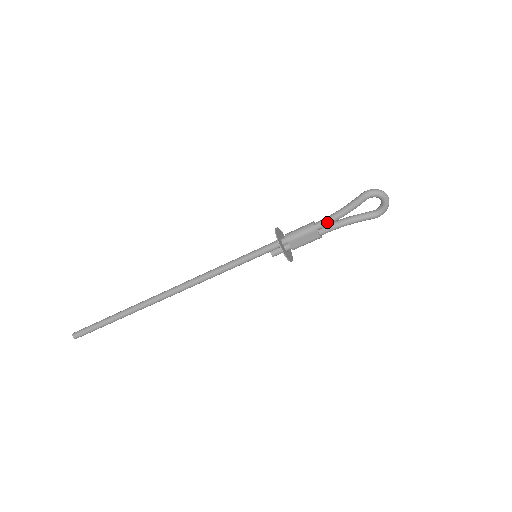
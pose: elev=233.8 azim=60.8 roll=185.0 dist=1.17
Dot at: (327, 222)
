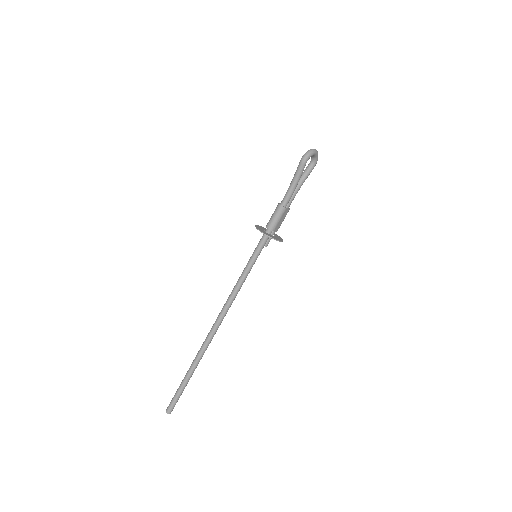
Dot at: (289, 198)
